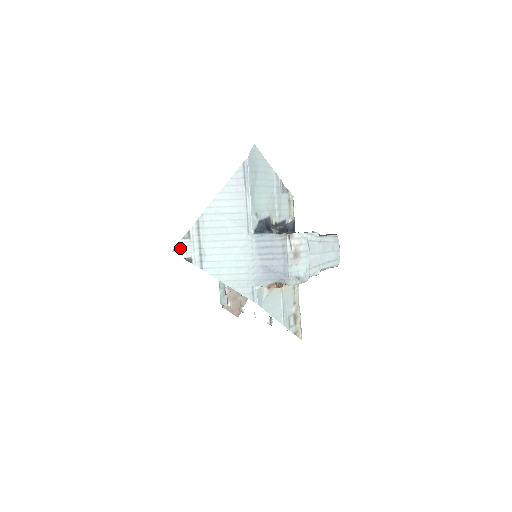
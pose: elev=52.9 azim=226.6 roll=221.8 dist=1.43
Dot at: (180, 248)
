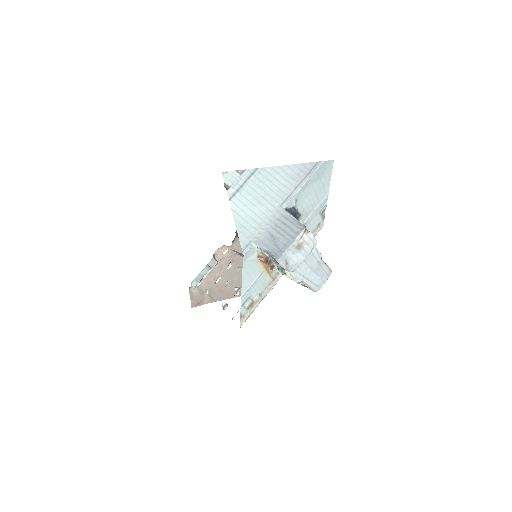
Dot at: (229, 175)
